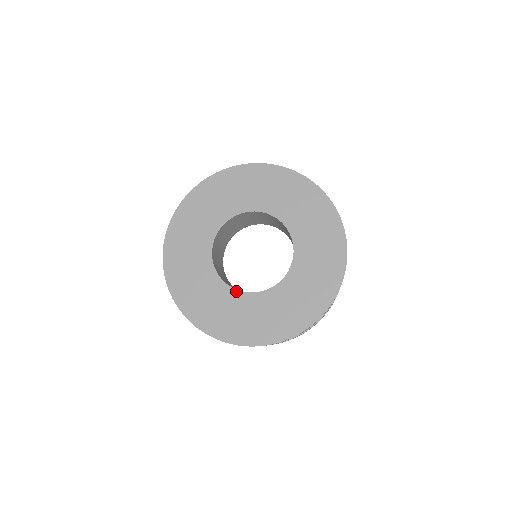
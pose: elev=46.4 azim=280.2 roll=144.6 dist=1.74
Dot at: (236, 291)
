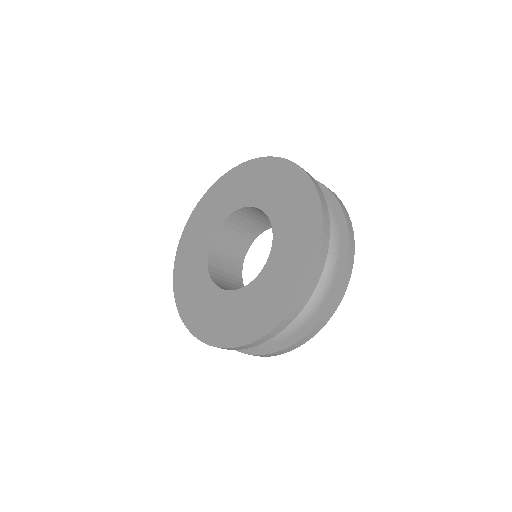
Dot at: (217, 288)
